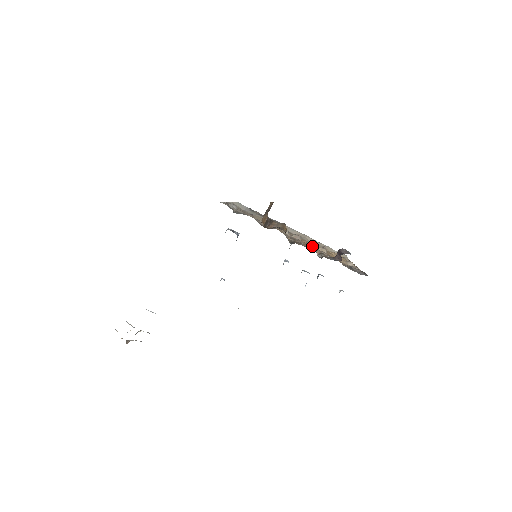
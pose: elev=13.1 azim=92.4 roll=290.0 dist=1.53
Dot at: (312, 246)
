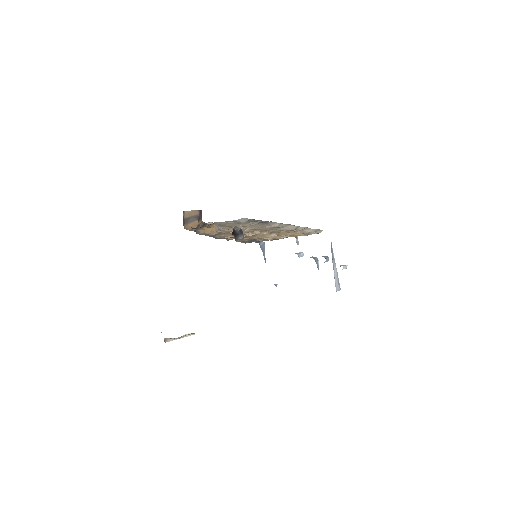
Dot at: (246, 233)
